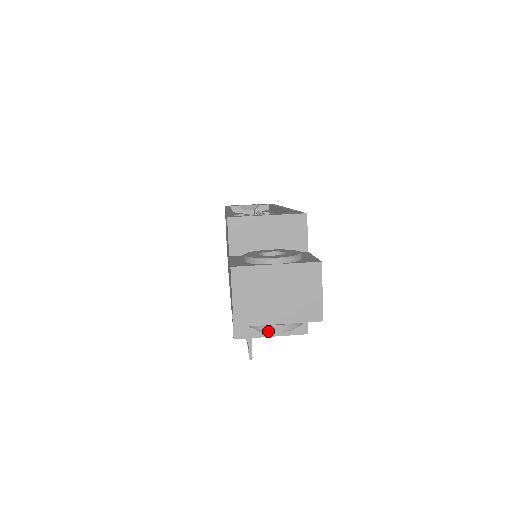
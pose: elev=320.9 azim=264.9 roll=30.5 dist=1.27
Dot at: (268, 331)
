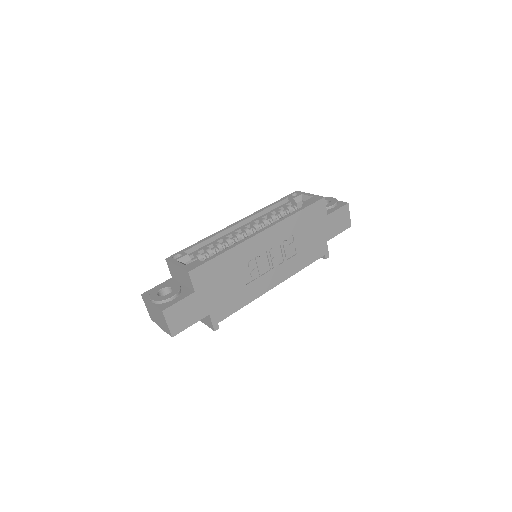
Dot at: occluded
